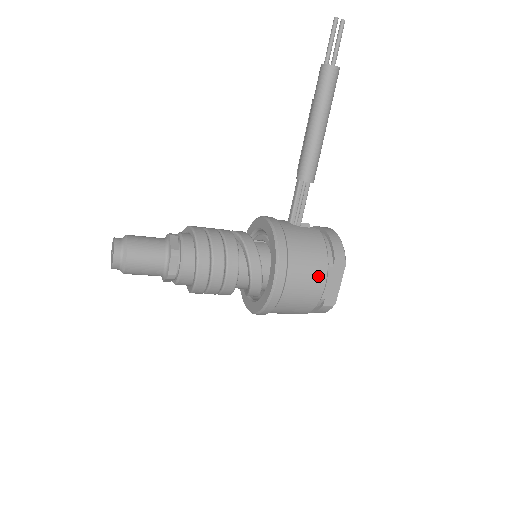
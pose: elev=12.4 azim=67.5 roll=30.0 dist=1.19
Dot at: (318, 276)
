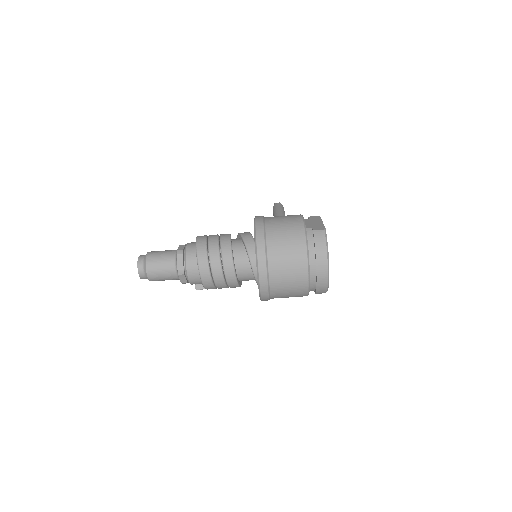
Dot at: (293, 216)
